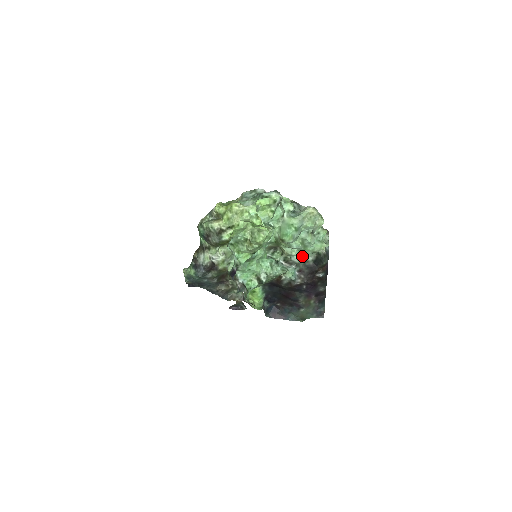
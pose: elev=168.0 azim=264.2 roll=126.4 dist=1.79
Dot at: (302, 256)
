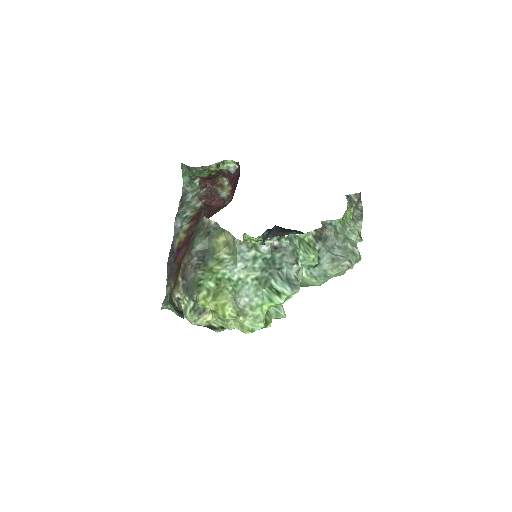
Dot at: occluded
